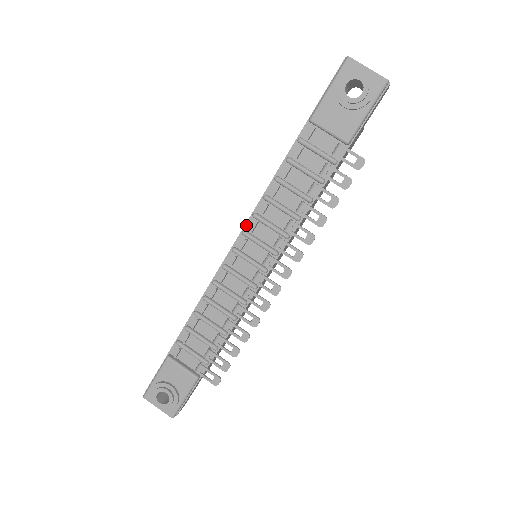
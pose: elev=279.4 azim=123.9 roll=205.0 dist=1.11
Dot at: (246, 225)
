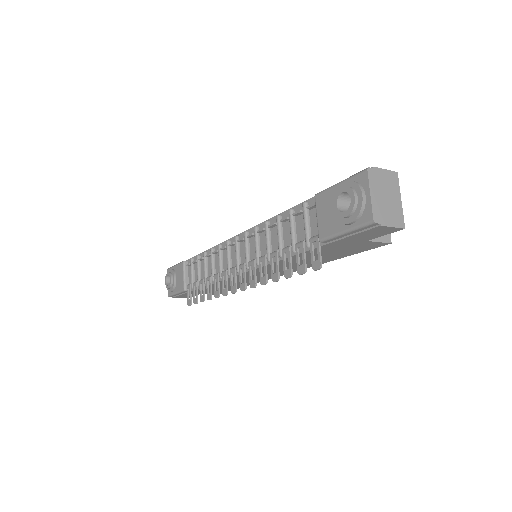
Dot at: (251, 229)
